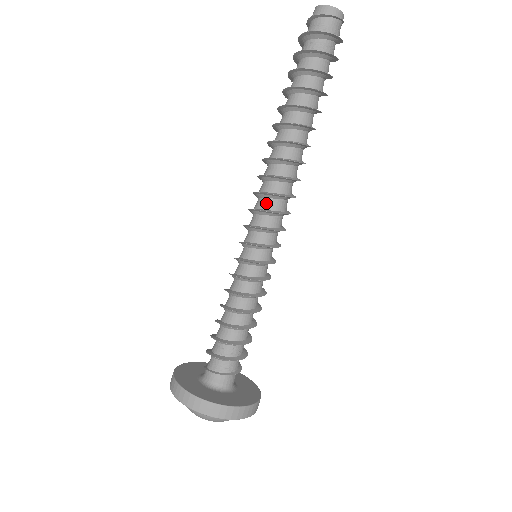
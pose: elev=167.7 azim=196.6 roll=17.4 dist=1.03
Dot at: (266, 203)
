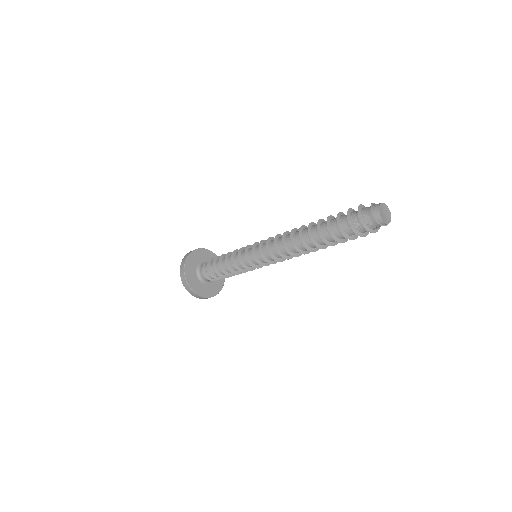
Dot at: (273, 244)
